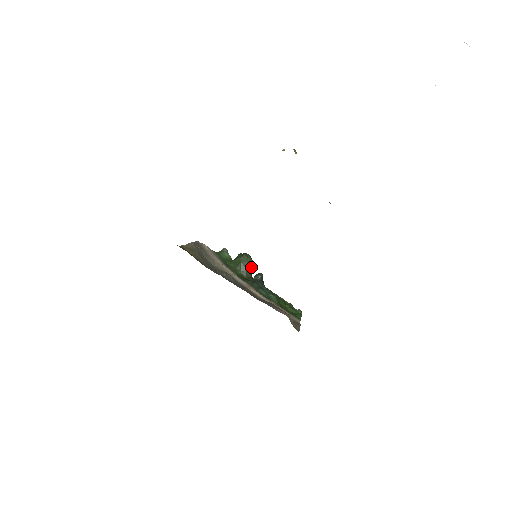
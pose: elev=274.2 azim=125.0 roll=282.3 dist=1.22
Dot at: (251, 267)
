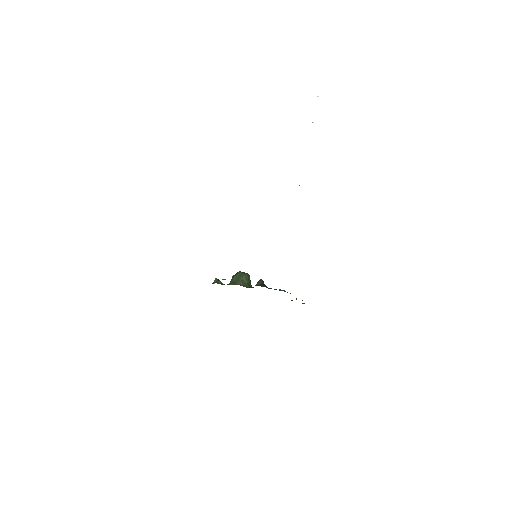
Dot at: (249, 280)
